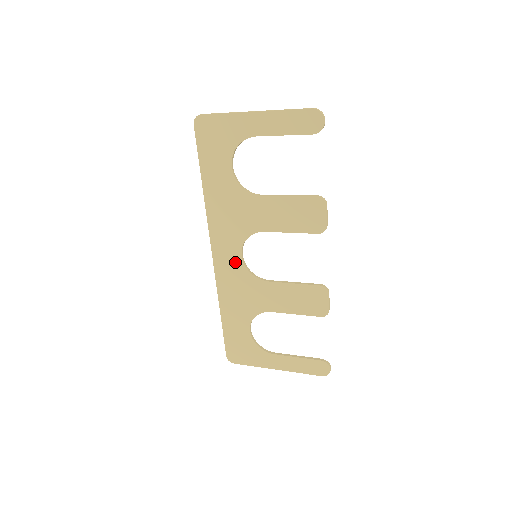
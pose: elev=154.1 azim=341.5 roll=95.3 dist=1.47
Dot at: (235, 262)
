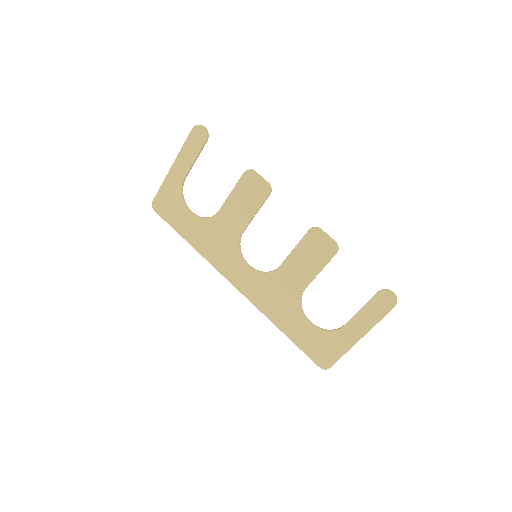
Dot at: (249, 275)
